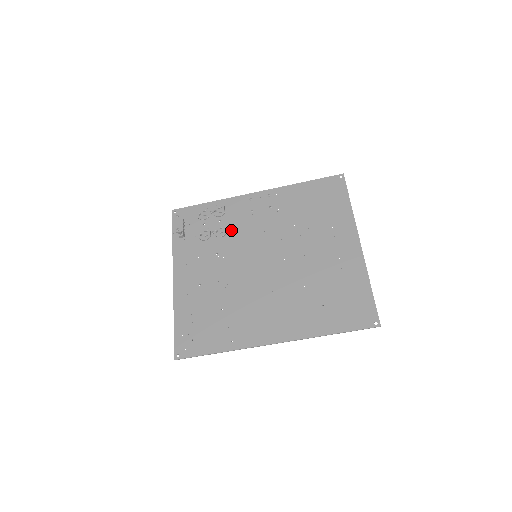
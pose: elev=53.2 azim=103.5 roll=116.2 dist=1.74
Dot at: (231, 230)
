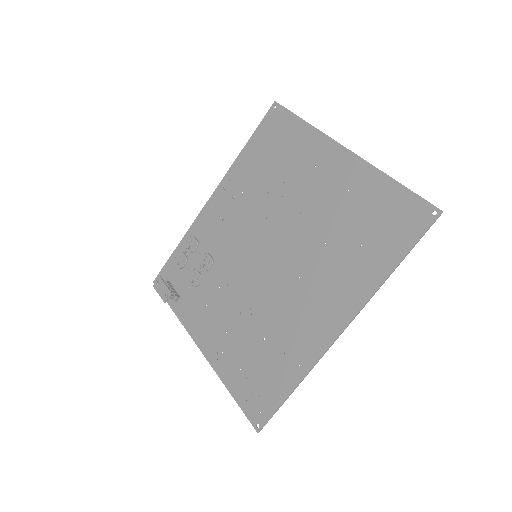
Dot at: (215, 252)
